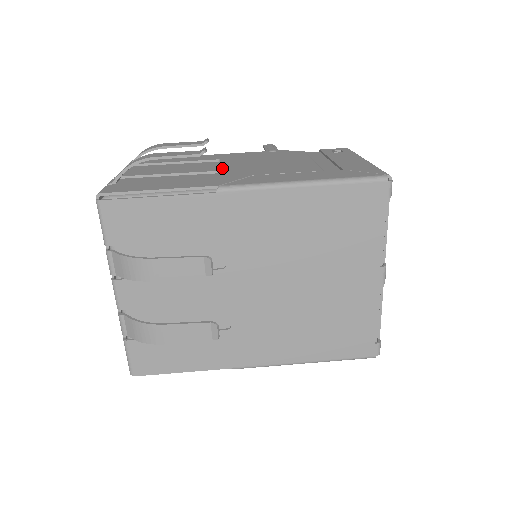
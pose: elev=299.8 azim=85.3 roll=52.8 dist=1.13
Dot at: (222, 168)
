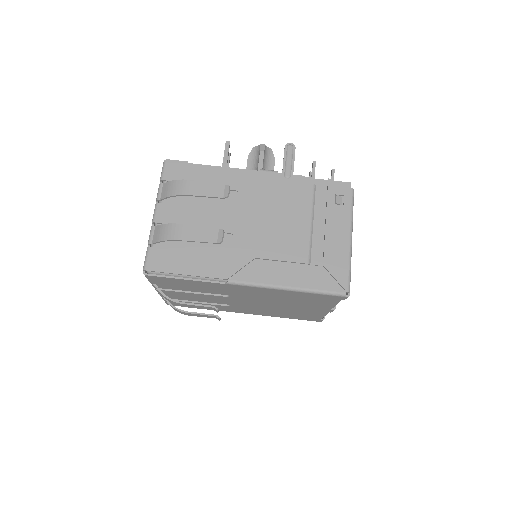
Dot at: (236, 226)
